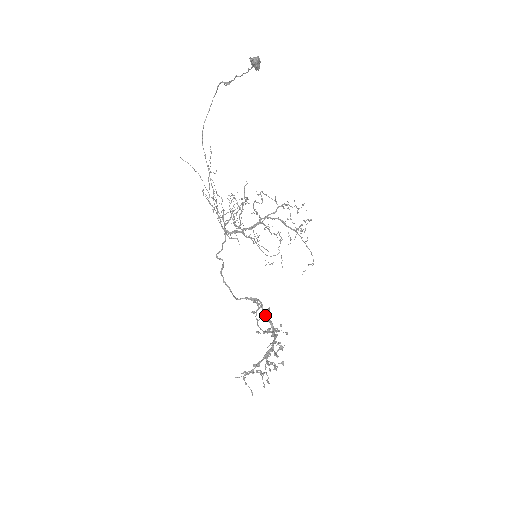
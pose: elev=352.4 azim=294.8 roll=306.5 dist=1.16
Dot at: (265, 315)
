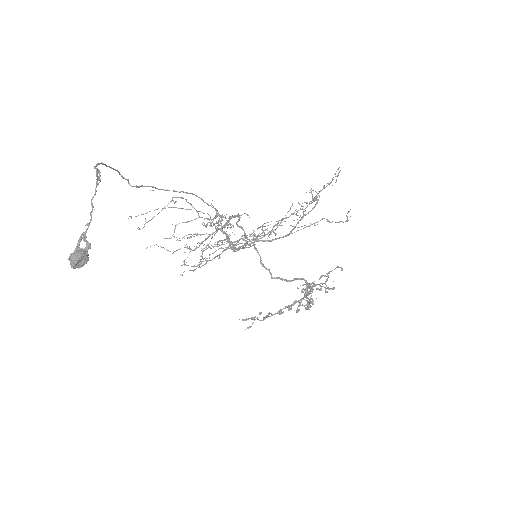
Dot at: occluded
